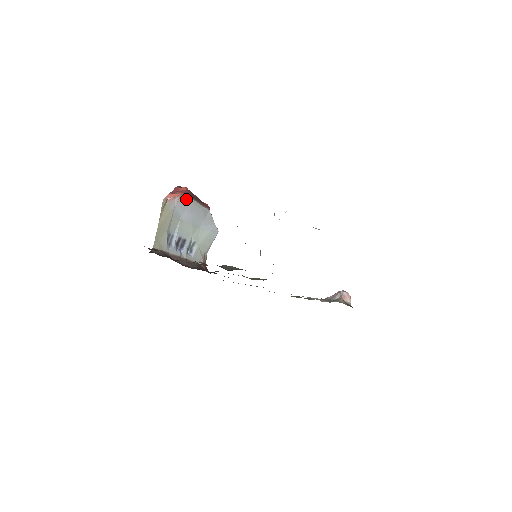
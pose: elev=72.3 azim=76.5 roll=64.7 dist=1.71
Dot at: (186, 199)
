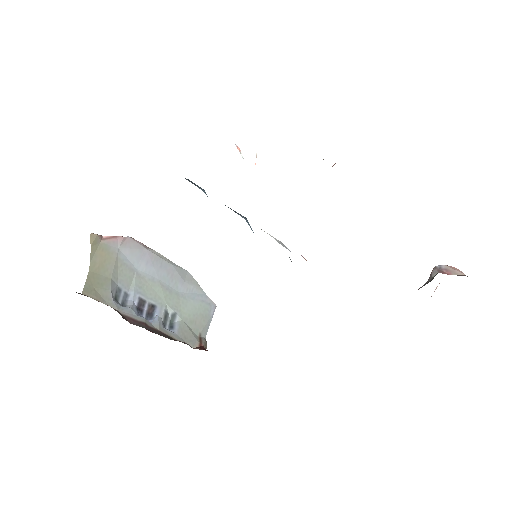
Dot at: (138, 244)
